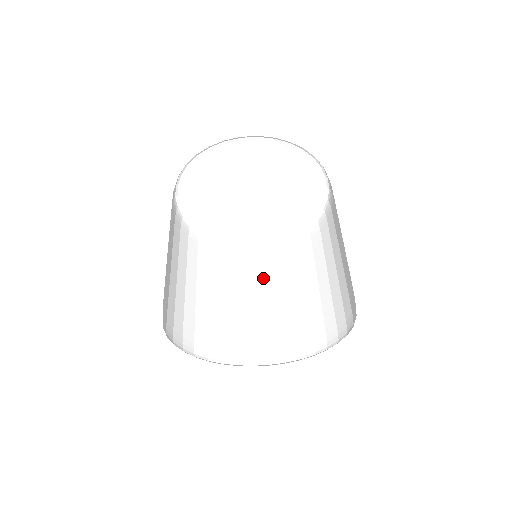
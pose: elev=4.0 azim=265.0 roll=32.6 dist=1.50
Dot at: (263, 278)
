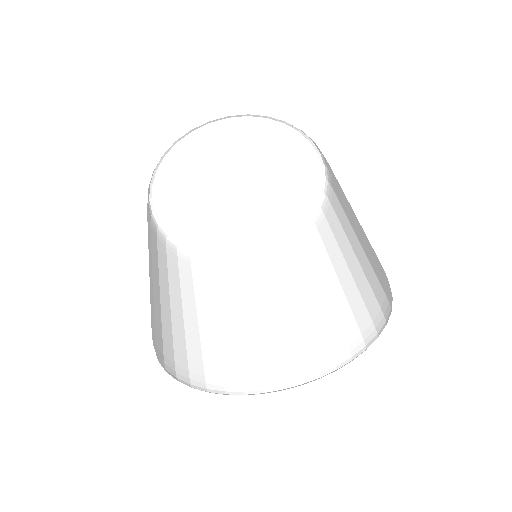
Dot at: (257, 292)
